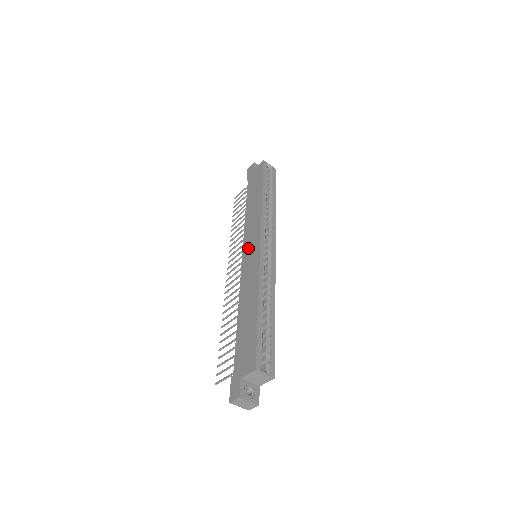
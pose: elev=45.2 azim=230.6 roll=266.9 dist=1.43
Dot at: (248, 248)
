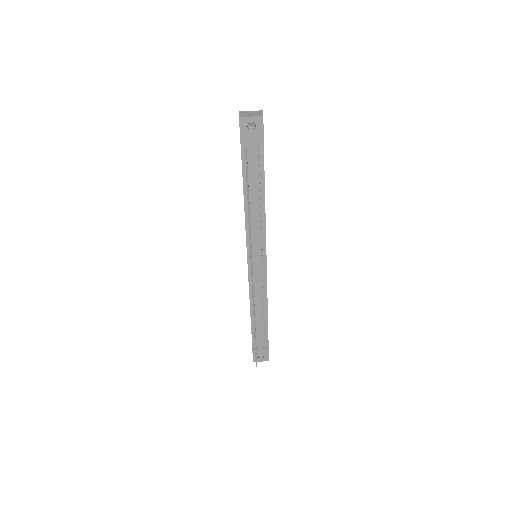
Dot at: occluded
